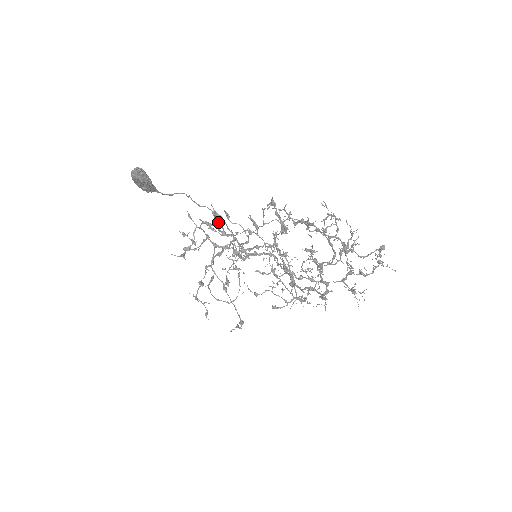
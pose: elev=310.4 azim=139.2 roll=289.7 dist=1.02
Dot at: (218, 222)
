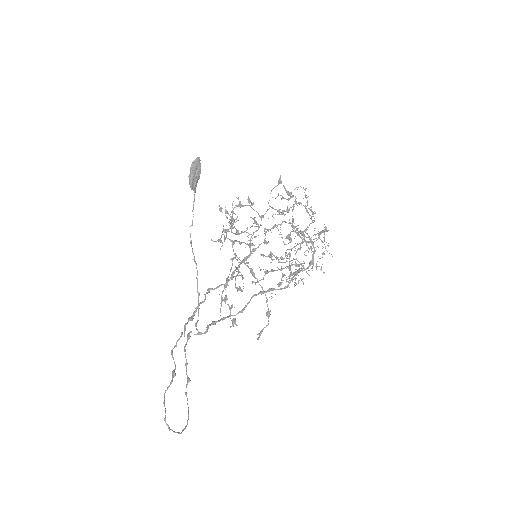
Dot at: (233, 222)
